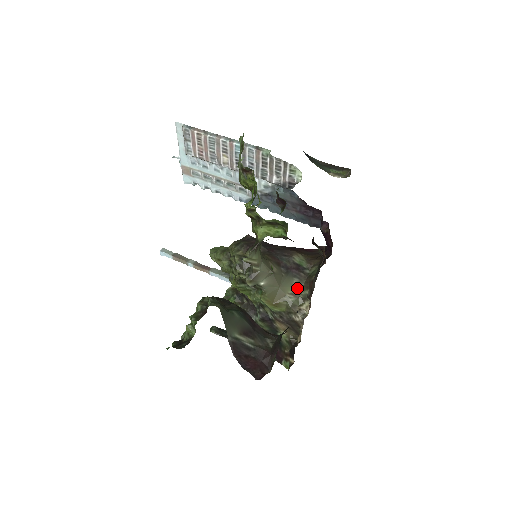
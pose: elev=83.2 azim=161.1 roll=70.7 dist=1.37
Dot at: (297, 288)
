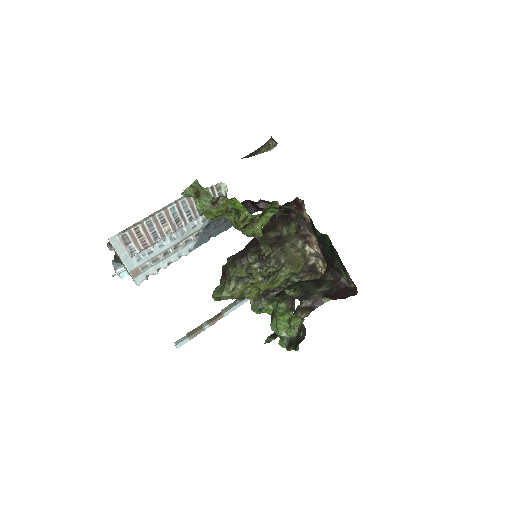
Dot at: (293, 247)
